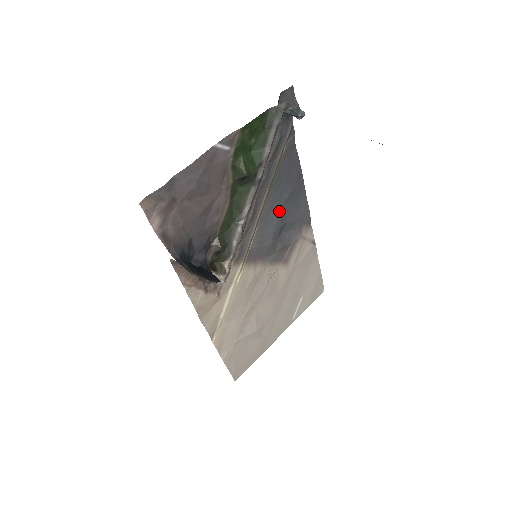
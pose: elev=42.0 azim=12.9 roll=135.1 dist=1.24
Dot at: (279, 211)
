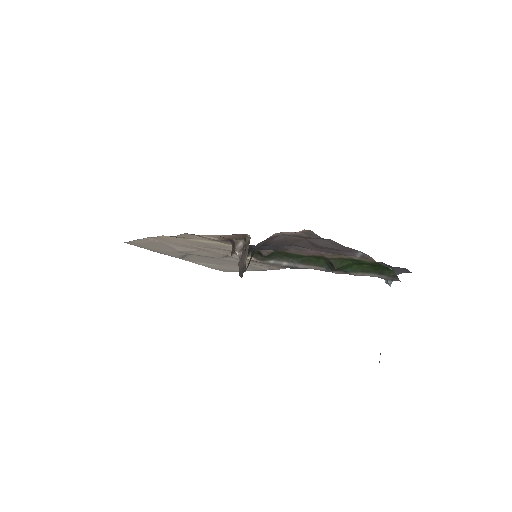
Dot at: occluded
